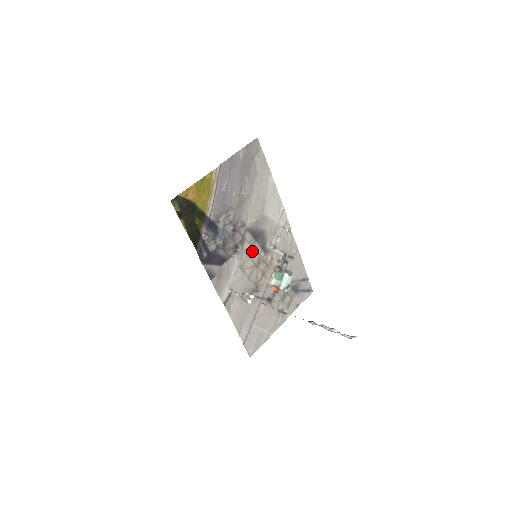
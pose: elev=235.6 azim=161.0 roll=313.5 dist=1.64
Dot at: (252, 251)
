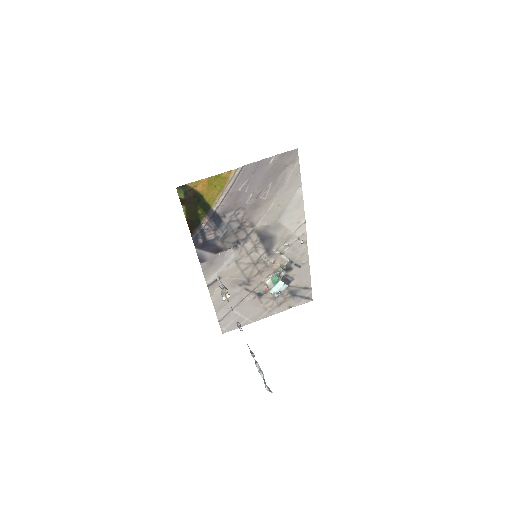
Dot at: (254, 250)
